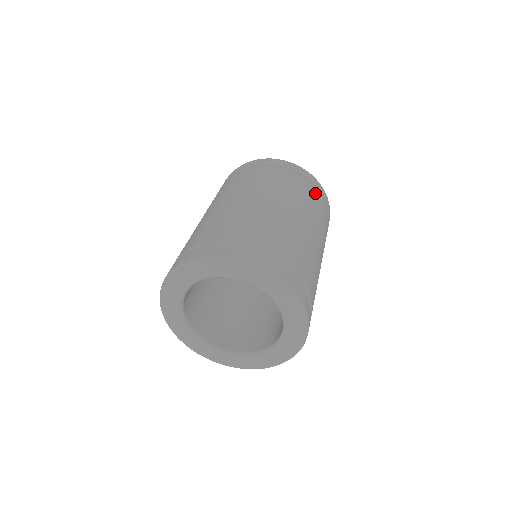
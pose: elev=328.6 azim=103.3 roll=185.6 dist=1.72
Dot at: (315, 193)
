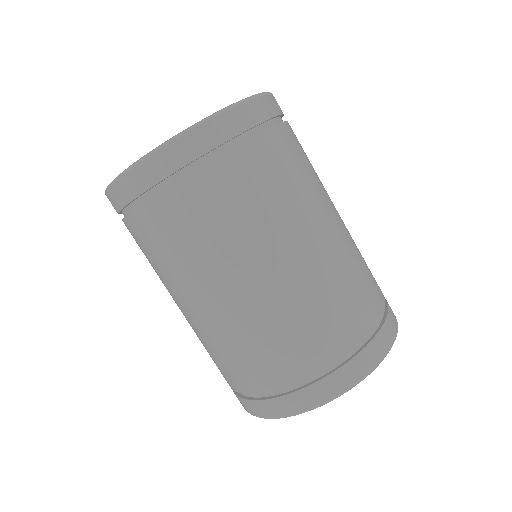
Dot at: (284, 134)
